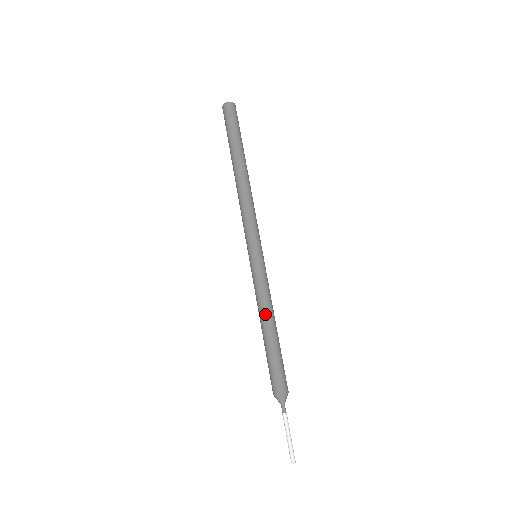
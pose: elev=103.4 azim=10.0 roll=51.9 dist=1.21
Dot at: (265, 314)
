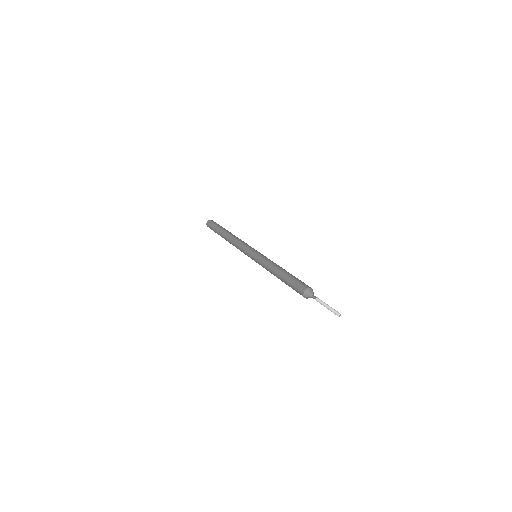
Dot at: (274, 268)
